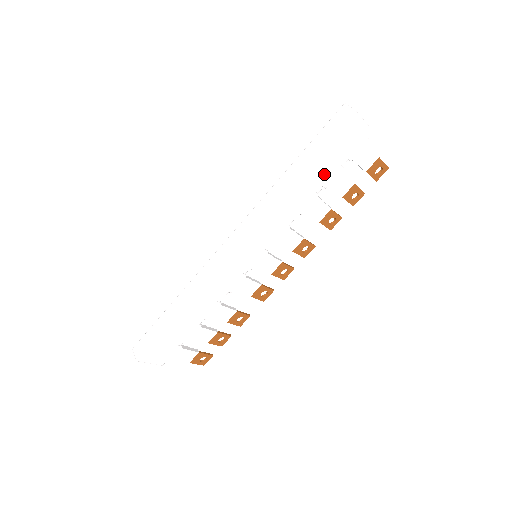
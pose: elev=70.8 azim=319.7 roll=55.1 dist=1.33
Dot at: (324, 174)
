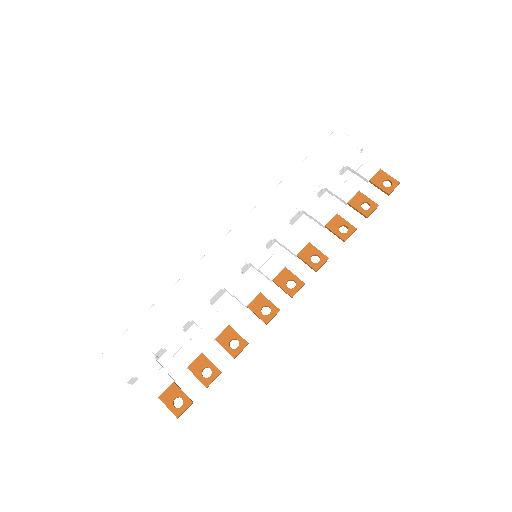
Dot at: (319, 175)
